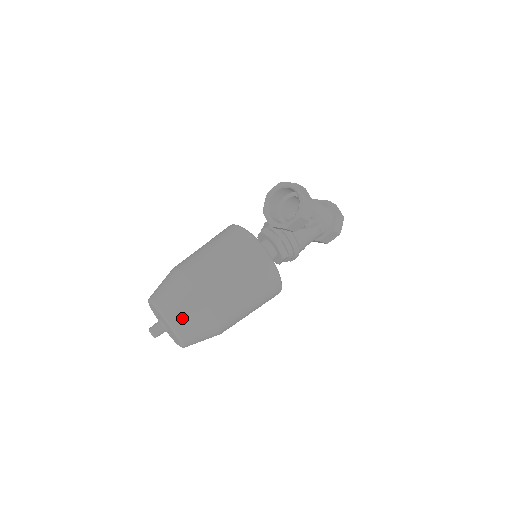
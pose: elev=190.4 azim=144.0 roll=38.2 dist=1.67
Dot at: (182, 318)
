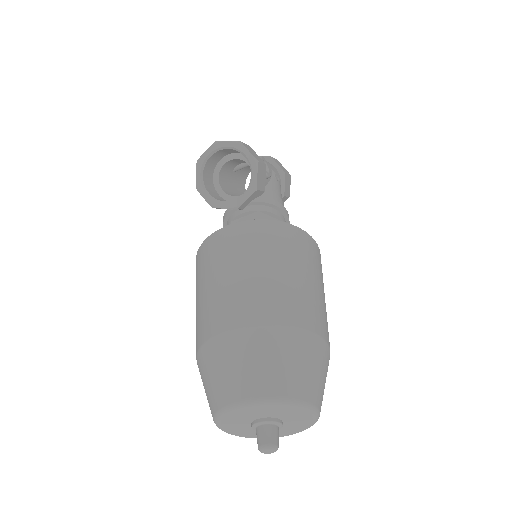
Dot at: (286, 376)
